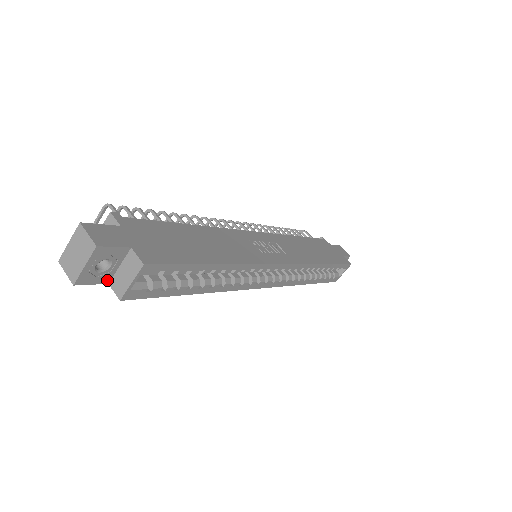
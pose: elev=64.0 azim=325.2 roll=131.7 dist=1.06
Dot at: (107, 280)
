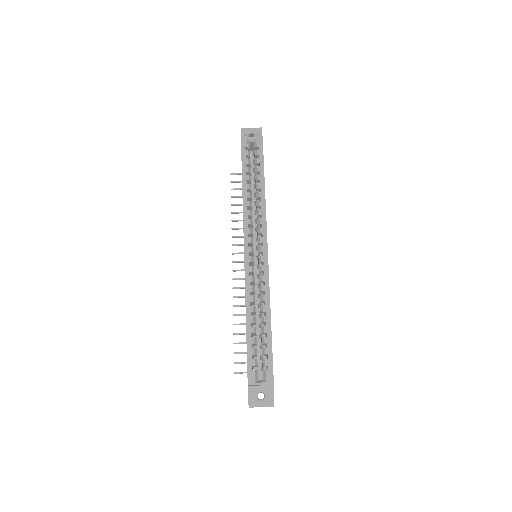
Dot at: occluded
